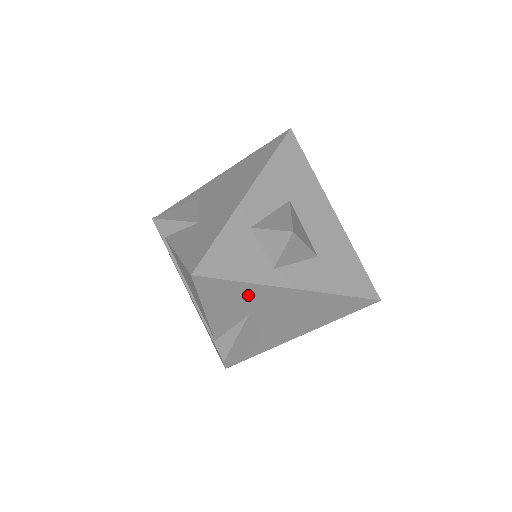
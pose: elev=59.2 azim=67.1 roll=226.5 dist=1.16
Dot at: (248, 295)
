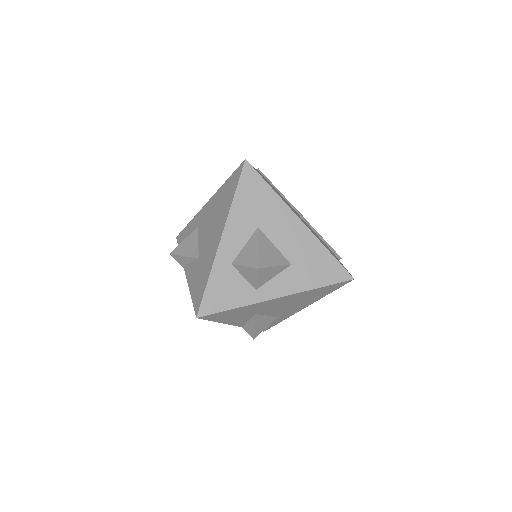
Dot at: (245, 310)
